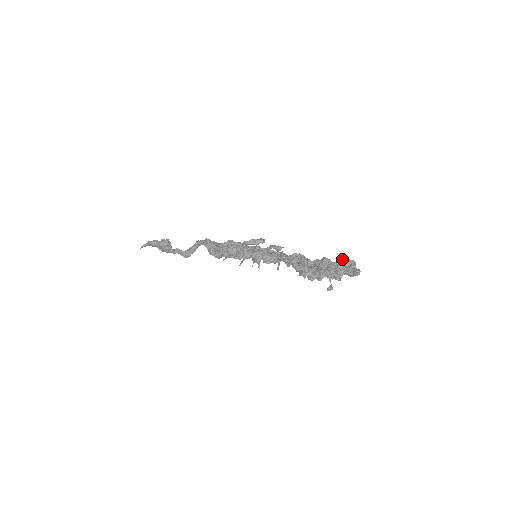
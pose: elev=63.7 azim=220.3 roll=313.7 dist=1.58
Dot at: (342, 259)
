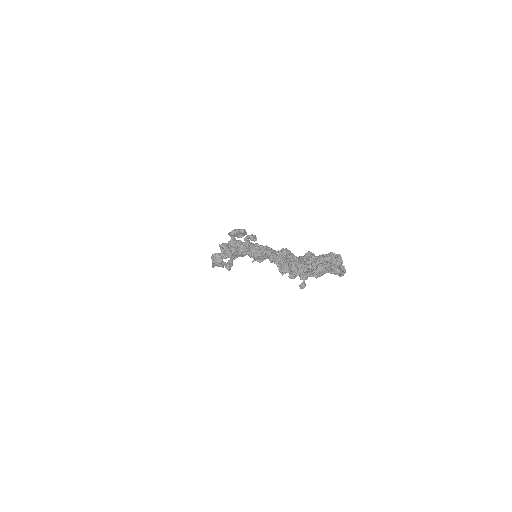
Dot at: occluded
